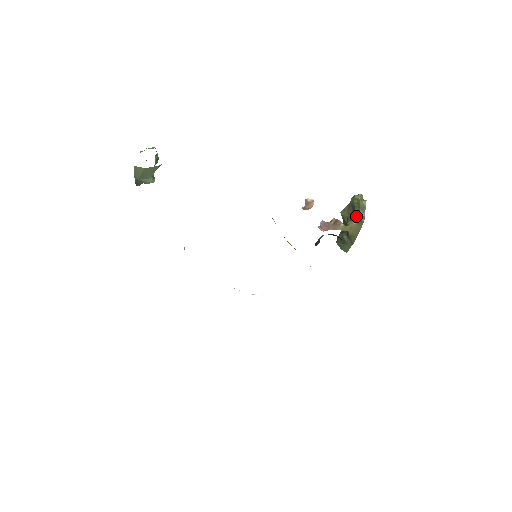
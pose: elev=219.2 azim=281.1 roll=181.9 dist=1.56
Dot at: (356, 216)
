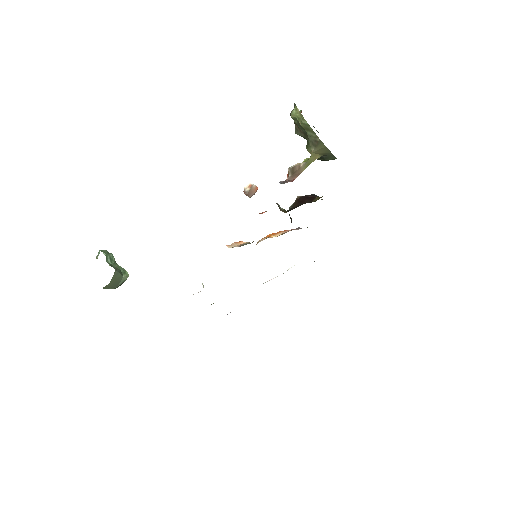
Dot at: occluded
